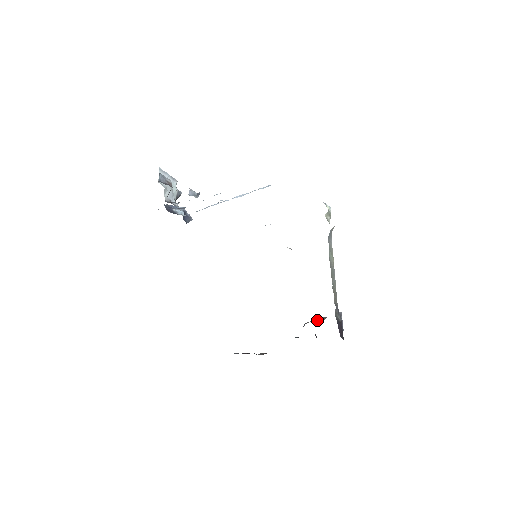
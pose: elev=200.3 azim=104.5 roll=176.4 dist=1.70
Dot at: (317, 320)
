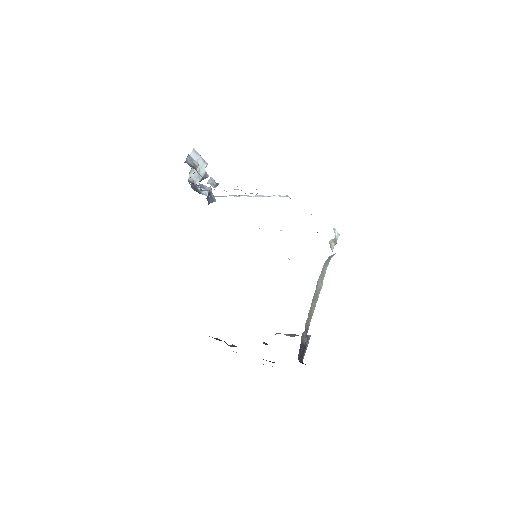
Dot at: (287, 335)
